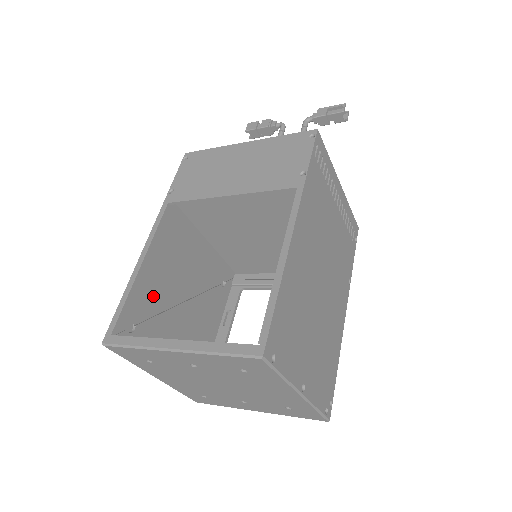
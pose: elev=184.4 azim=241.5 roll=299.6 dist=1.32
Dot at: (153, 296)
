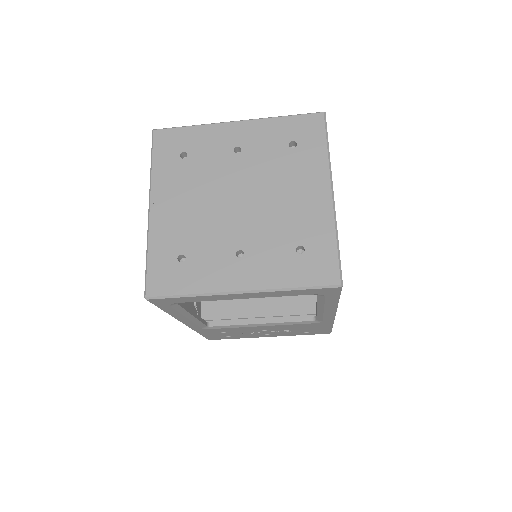
Dot at: occluded
